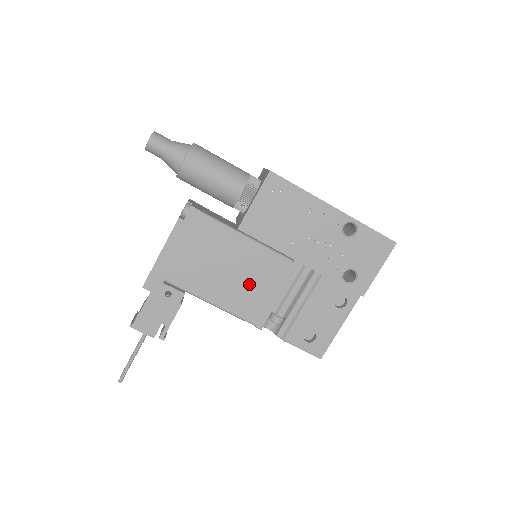
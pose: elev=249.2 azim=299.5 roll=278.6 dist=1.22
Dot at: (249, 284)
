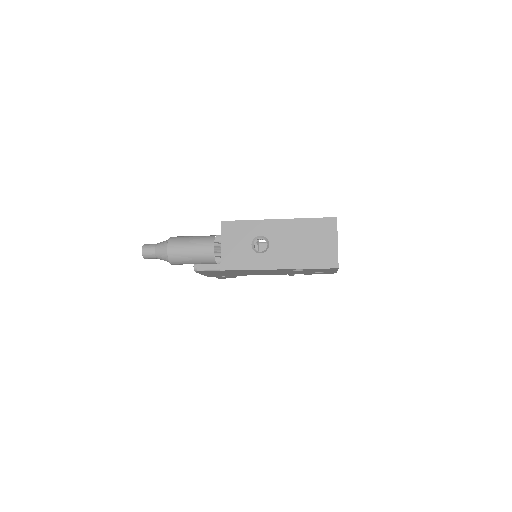
Dot at: occluded
